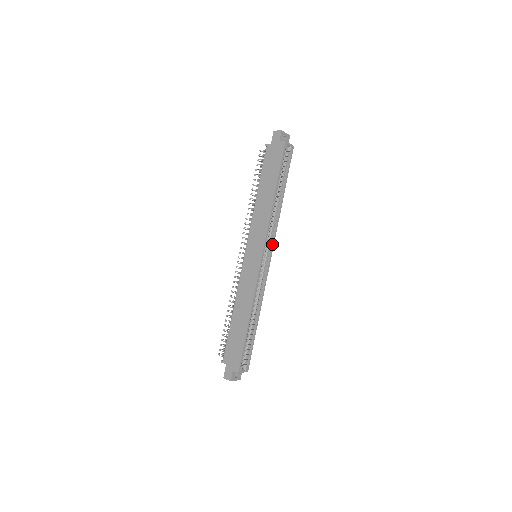
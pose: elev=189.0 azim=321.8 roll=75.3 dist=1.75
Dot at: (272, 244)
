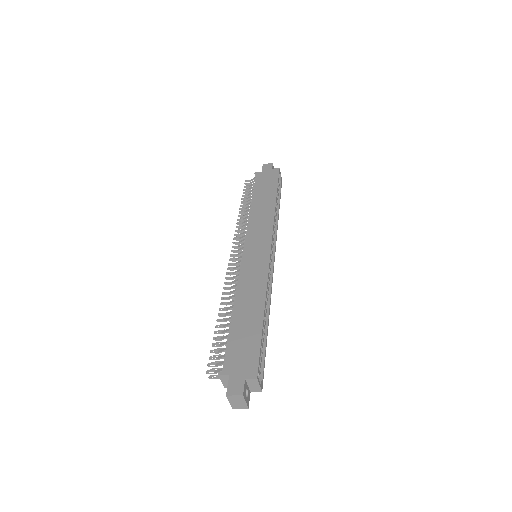
Dot at: (274, 247)
